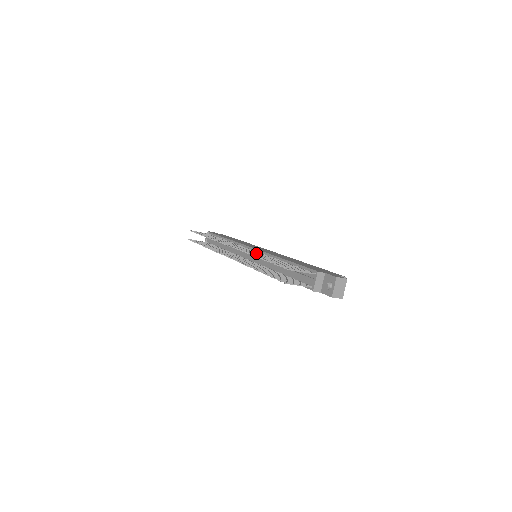
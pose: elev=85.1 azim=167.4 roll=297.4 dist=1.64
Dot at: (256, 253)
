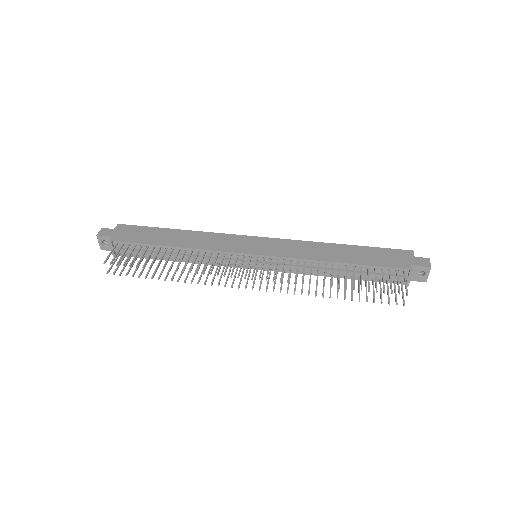
Dot at: occluded
